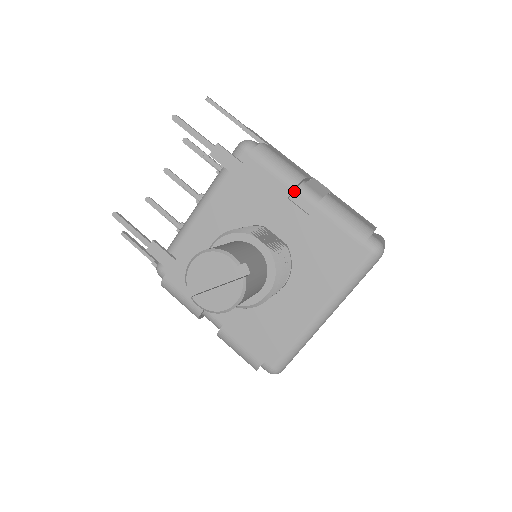
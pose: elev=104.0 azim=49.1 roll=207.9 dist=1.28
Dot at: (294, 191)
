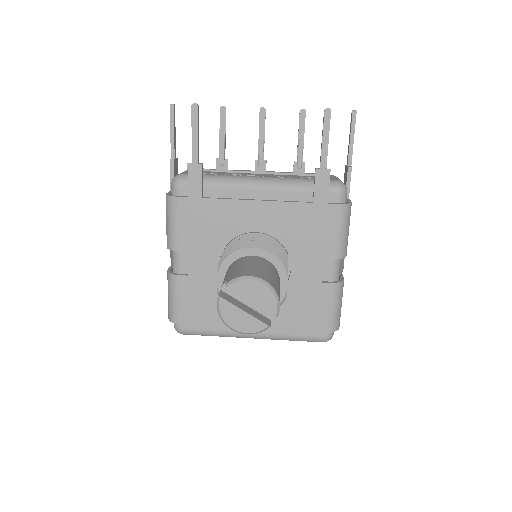
Dot at: occluded
